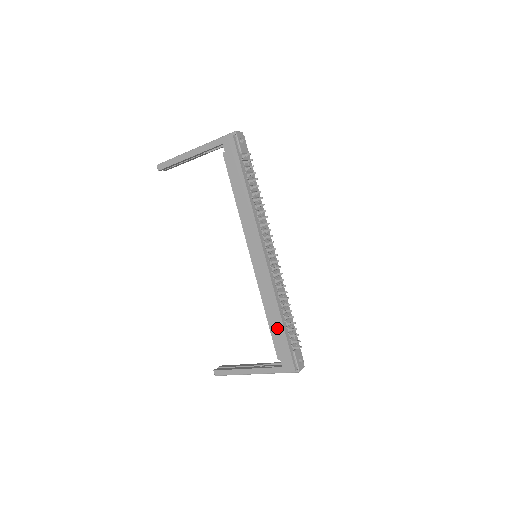
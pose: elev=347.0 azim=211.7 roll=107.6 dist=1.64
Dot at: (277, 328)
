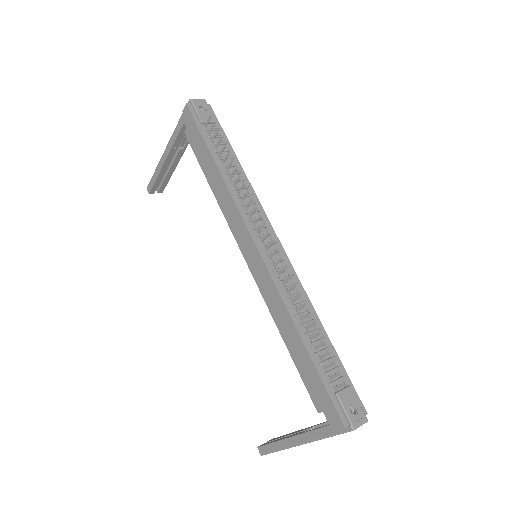
Dot at: (301, 358)
